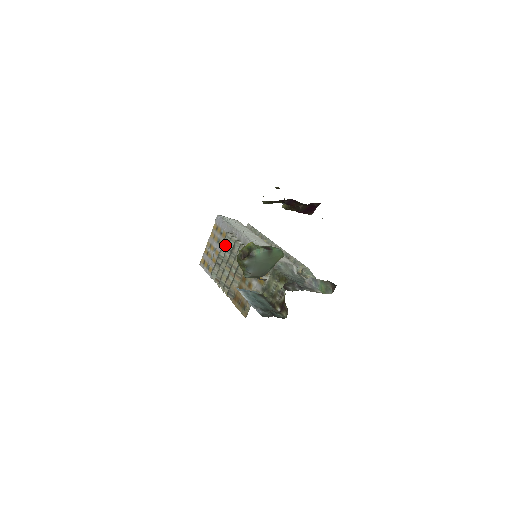
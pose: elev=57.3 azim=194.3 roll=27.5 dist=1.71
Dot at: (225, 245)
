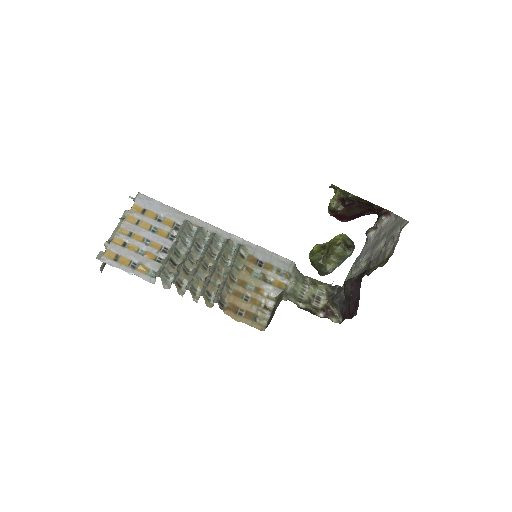
Dot at: (184, 236)
